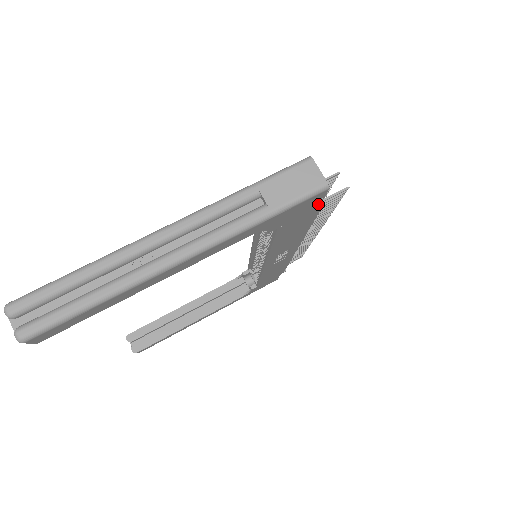
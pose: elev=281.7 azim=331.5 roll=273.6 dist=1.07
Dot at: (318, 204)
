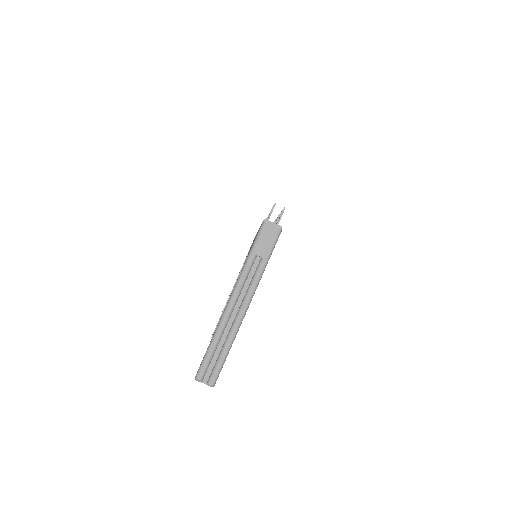
Dot at: occluded
